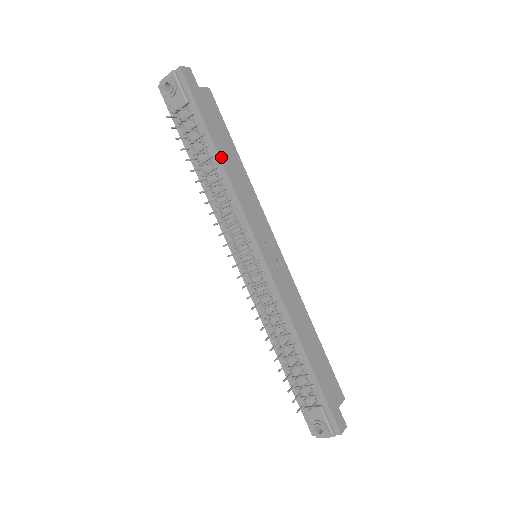
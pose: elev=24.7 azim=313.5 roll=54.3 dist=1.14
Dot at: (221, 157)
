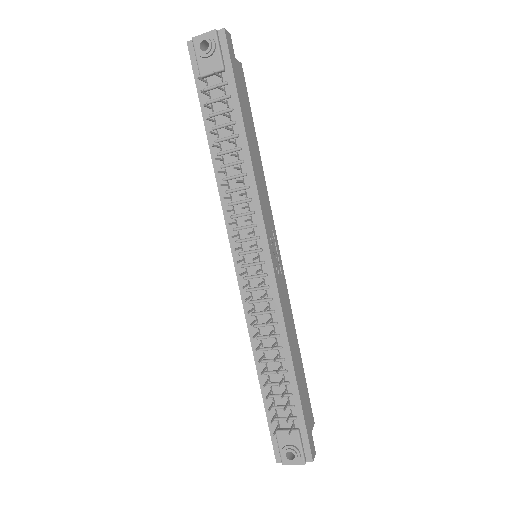
Dot at: (248, 139)
